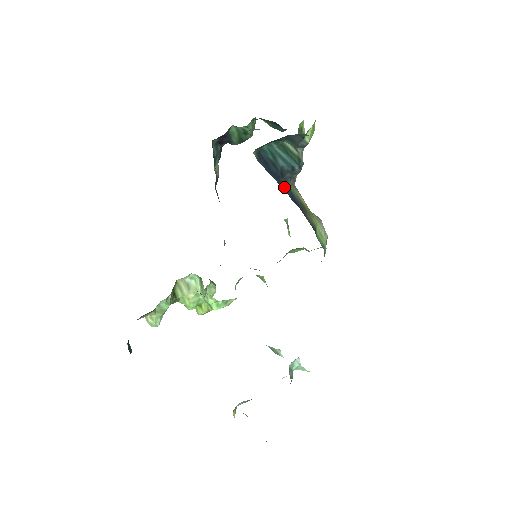
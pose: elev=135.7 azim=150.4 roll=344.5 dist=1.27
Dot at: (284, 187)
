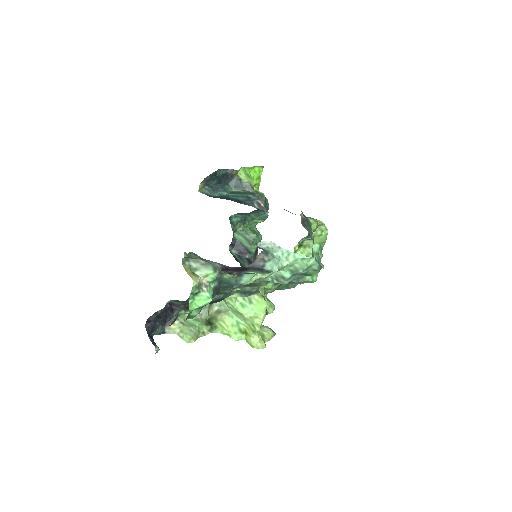
Dot at: occluded
